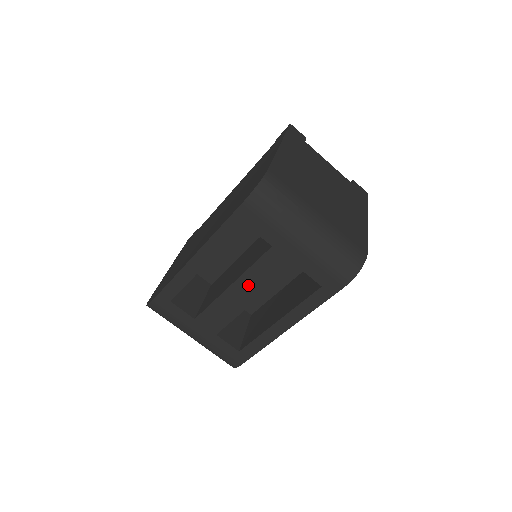
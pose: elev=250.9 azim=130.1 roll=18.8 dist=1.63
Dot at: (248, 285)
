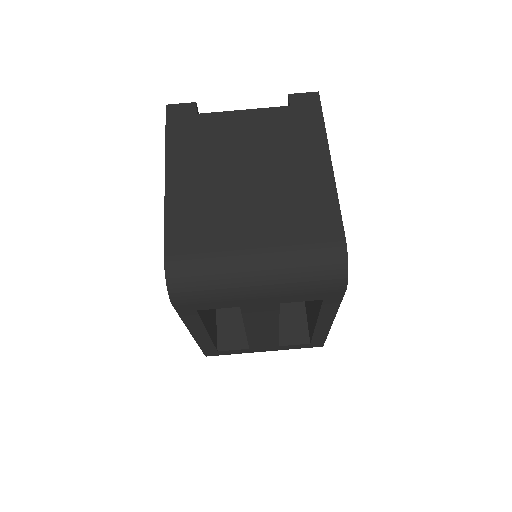
Dot at: (258, 325)
